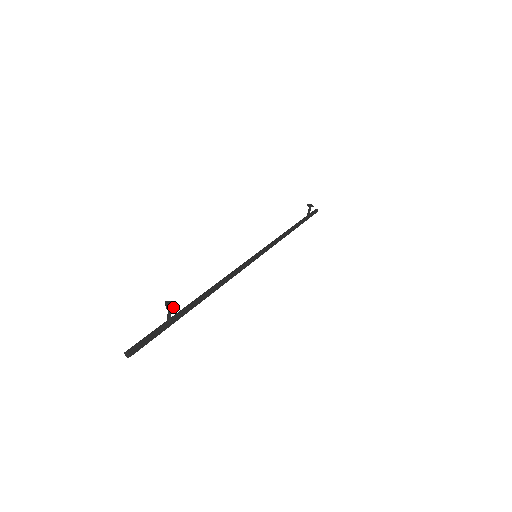
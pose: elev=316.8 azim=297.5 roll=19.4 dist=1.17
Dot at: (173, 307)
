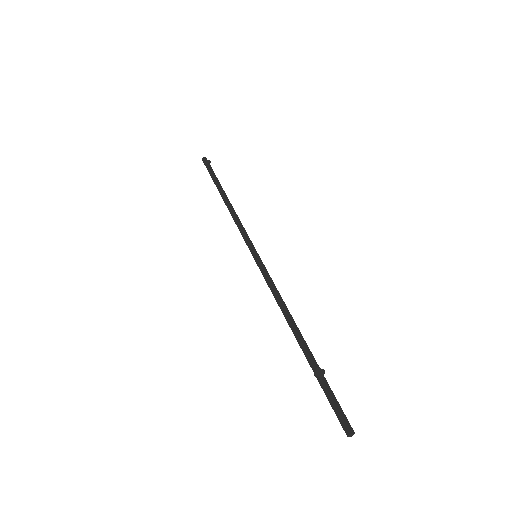
Dot at: (324, 372)
